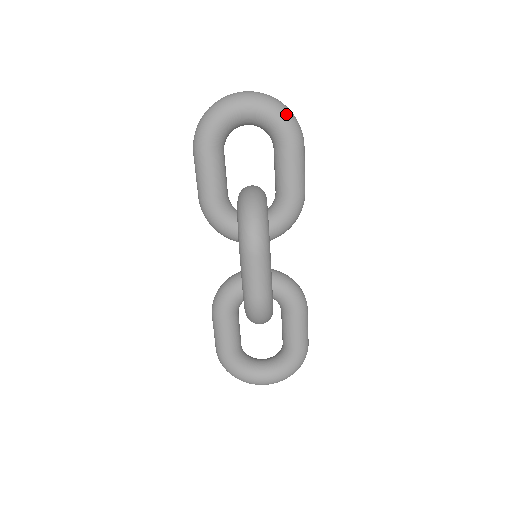
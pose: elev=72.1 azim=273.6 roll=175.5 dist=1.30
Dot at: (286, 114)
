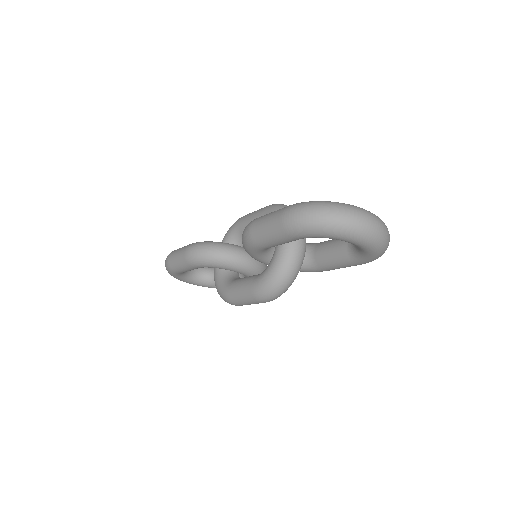
Dot at: (382, 254)
